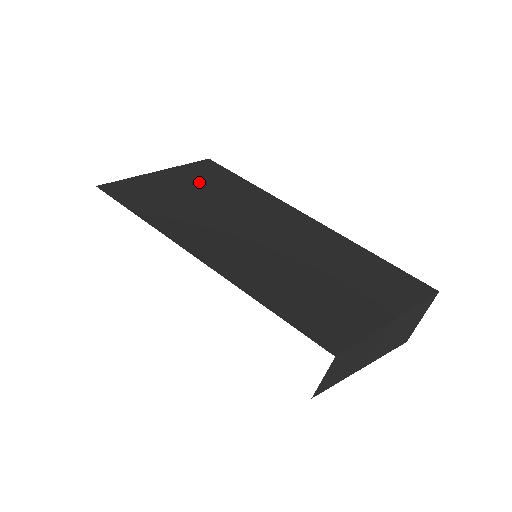
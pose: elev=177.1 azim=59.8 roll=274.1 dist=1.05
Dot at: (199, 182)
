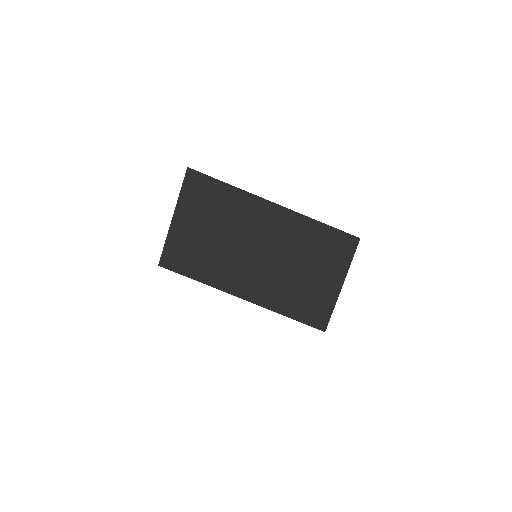
Dot at: (200, 211)
